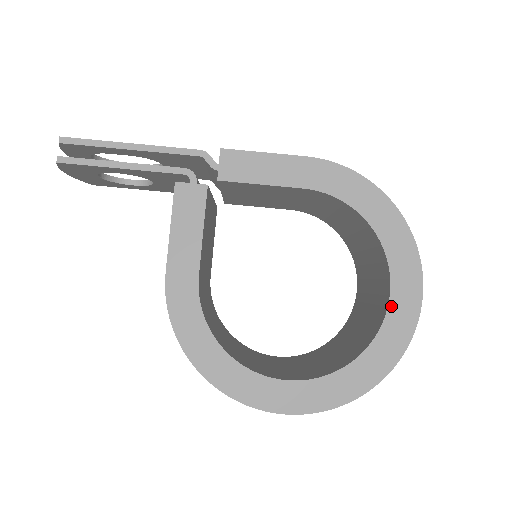
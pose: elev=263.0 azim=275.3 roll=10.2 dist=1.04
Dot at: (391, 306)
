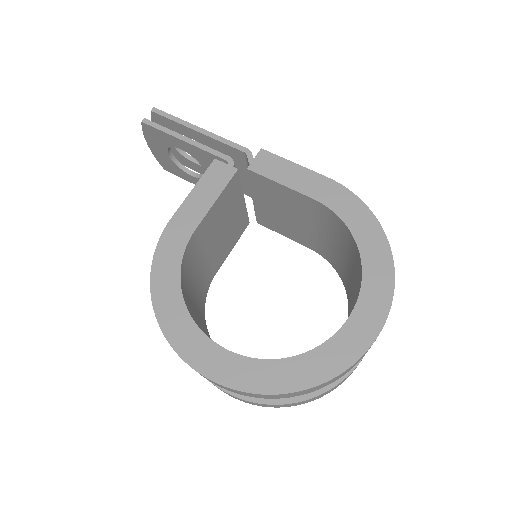
Dot at: (348, 324)
